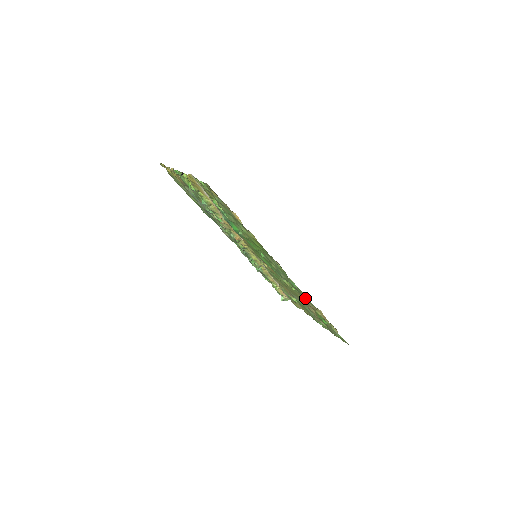
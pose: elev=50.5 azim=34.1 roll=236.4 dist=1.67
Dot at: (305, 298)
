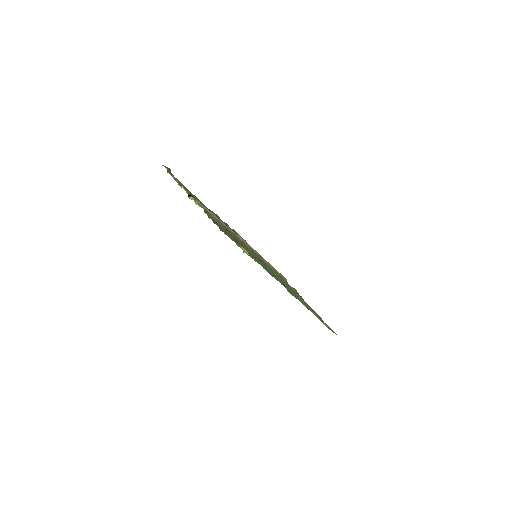
Dot at: occluded
